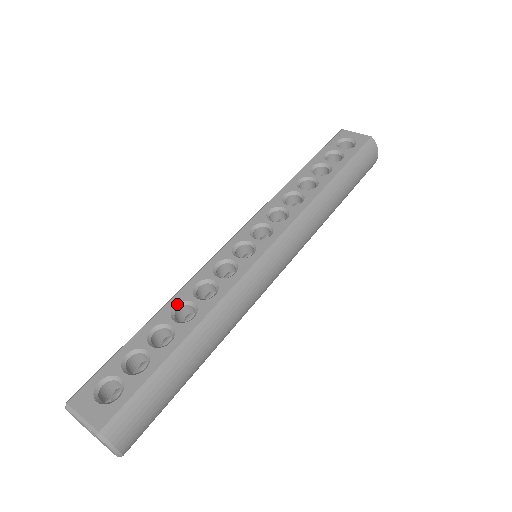
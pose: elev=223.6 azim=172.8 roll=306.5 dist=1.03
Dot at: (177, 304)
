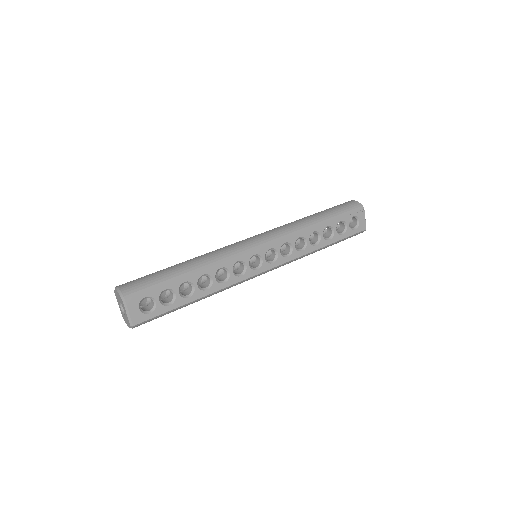
Dot at: (205, 274)
